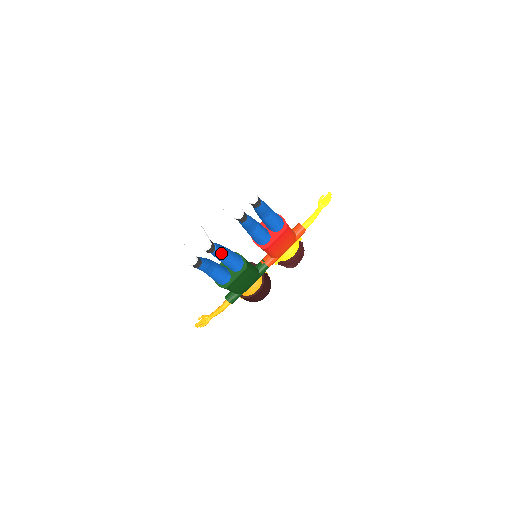
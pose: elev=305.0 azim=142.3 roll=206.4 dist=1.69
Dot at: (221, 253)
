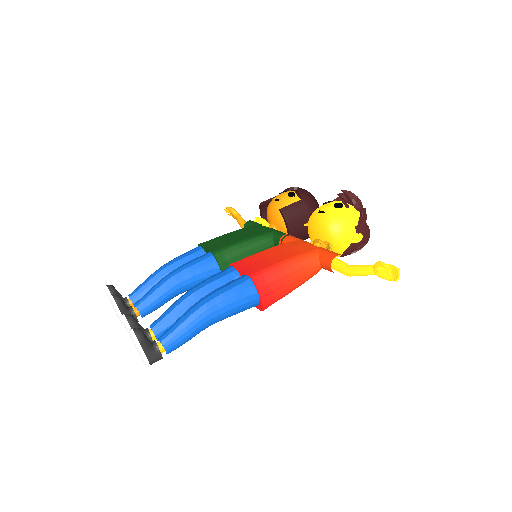
Dot at: (159, 307)
